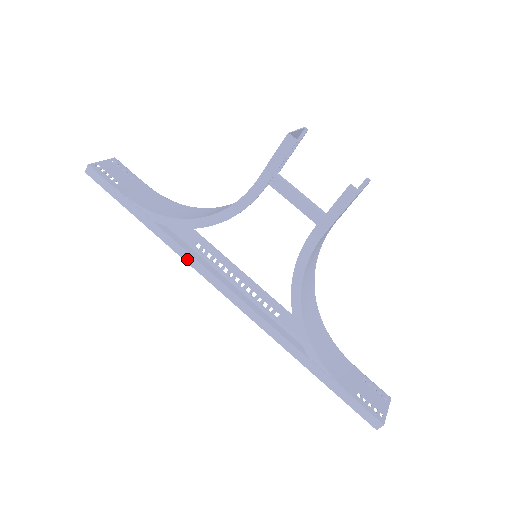
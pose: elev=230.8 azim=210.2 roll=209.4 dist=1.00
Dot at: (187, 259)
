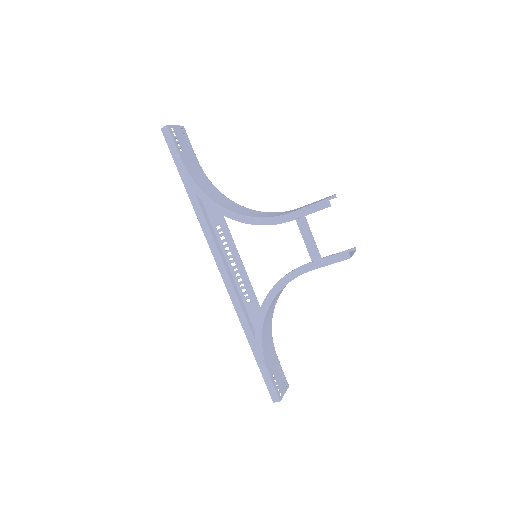
Dot at: (206, 232)
